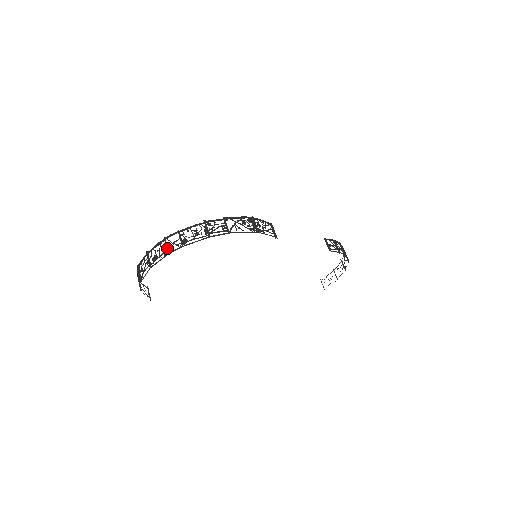
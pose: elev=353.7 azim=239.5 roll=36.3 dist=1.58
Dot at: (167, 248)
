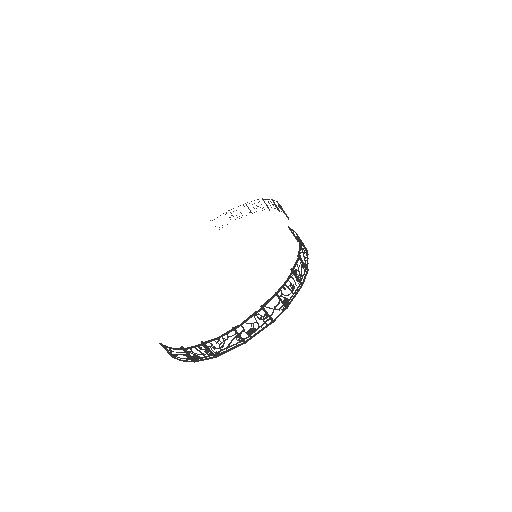
Dot at: (270, 317)
